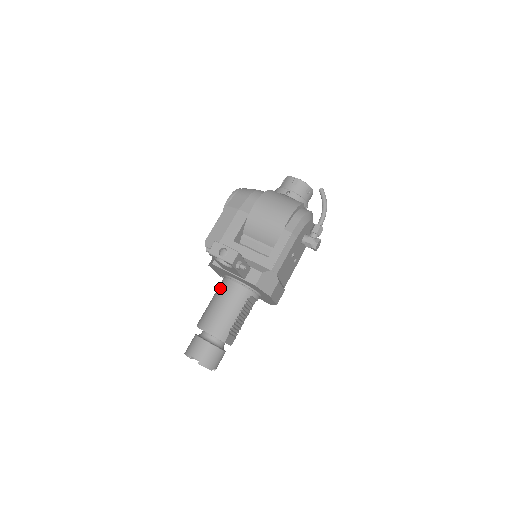
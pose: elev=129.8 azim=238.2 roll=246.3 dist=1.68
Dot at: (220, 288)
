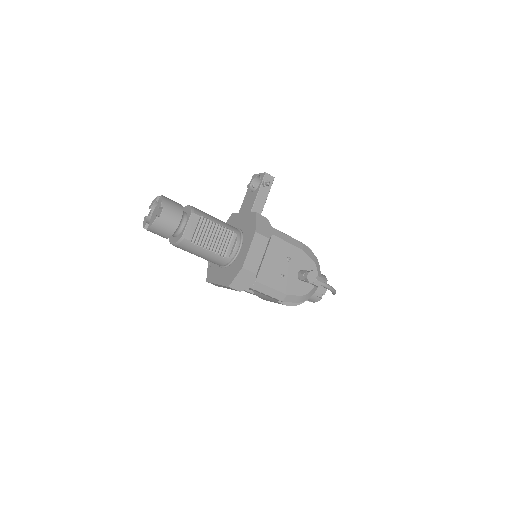
Dot at: occluded
